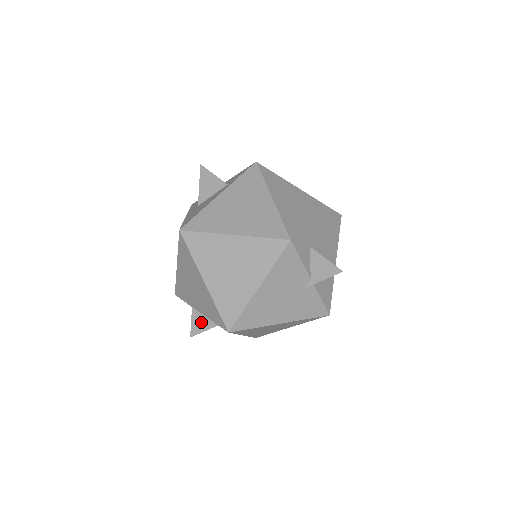
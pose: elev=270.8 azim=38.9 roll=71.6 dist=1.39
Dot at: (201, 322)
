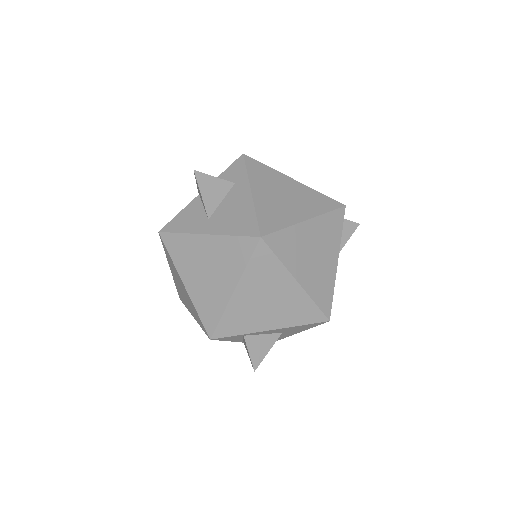
Dot at: (260, 346)
